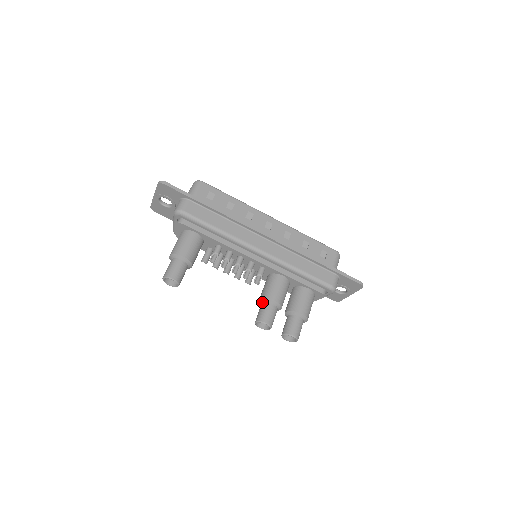
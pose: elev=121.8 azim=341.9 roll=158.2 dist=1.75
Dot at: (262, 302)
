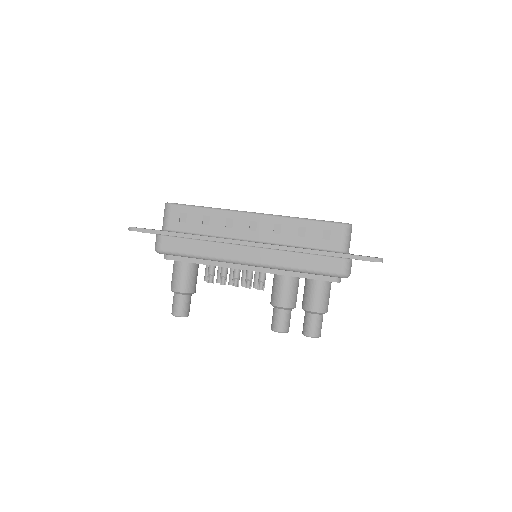
Dot at: (273, 306)
